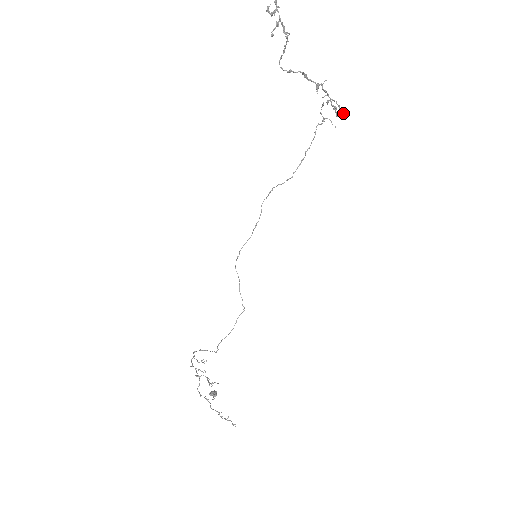
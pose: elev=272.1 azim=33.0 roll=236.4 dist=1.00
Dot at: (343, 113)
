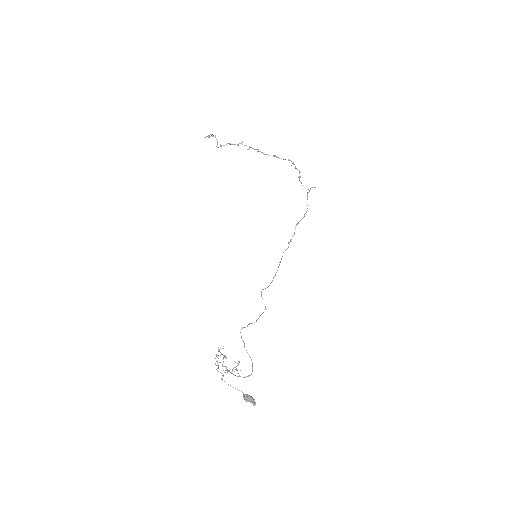
Dot at: (275, 156)
